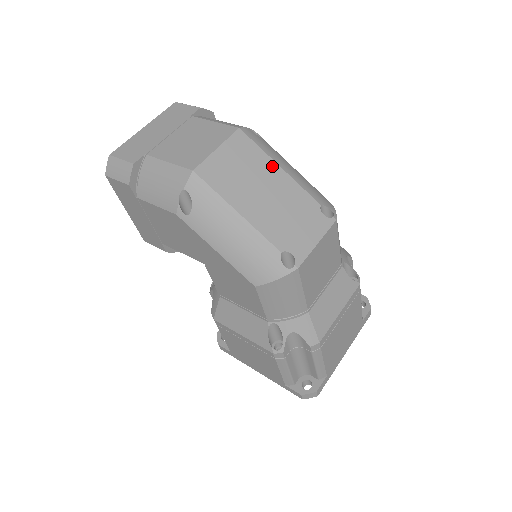
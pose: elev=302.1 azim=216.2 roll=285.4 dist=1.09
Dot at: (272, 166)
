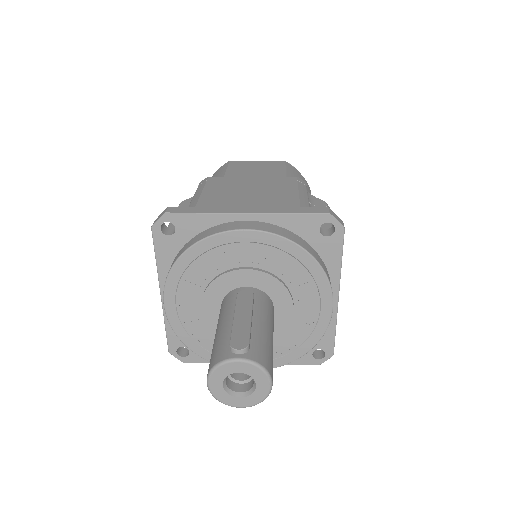
Dot at: occluded
